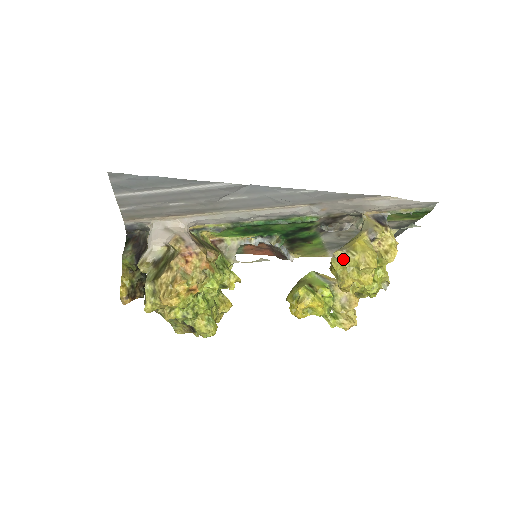
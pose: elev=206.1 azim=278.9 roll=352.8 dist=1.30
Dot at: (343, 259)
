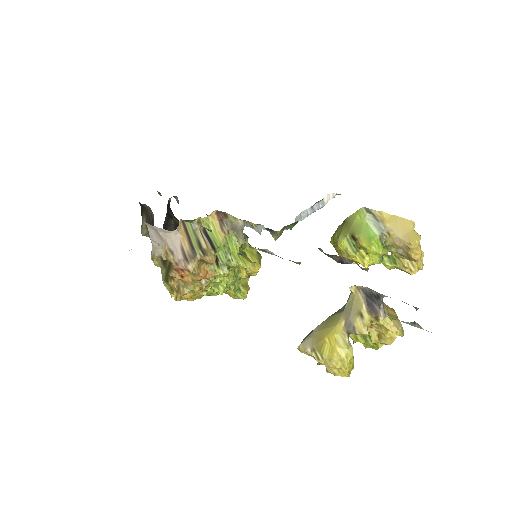
Dot at: (309, 355)
